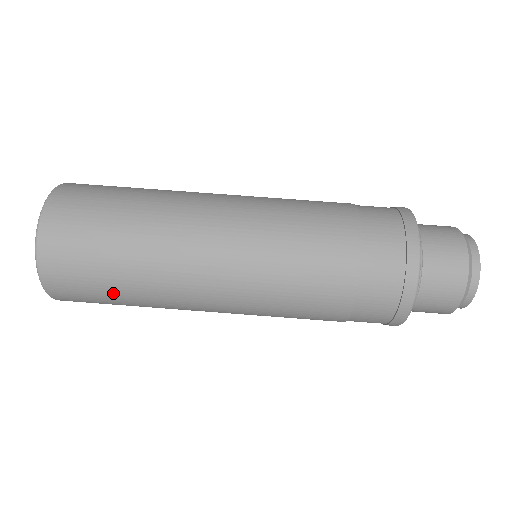
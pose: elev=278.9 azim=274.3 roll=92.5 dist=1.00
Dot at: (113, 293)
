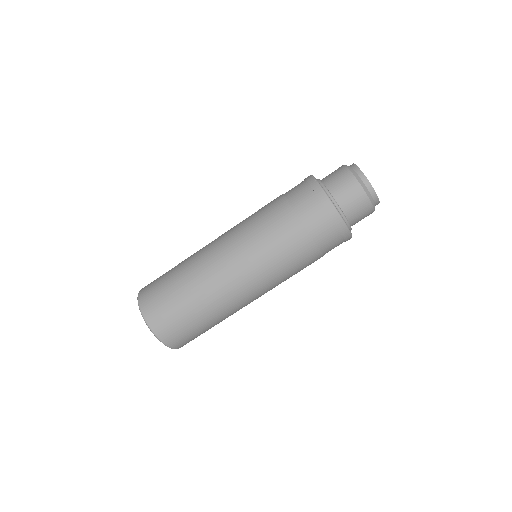
Dot at: (197, 322)
